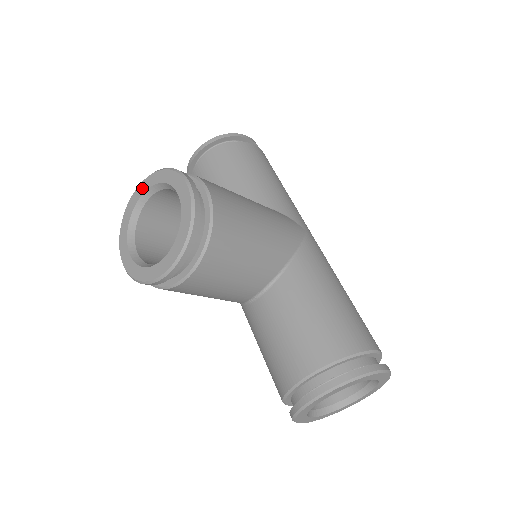
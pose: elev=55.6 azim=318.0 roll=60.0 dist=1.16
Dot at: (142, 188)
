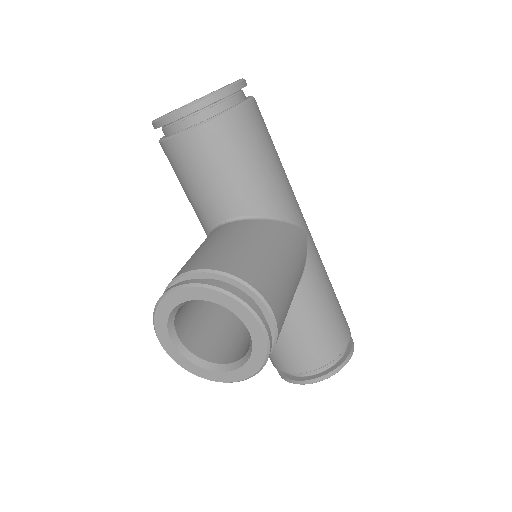
Dot at: (187, 295)
